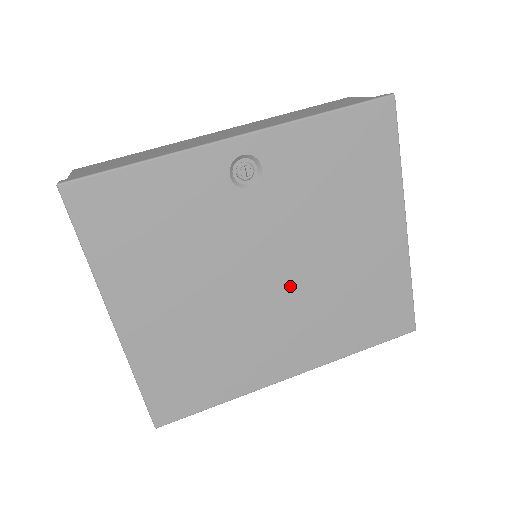
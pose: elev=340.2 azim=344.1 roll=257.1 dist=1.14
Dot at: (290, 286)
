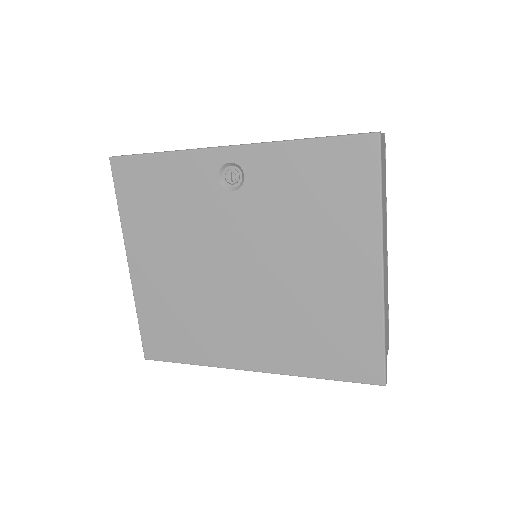
Dot at: (258, 287)
